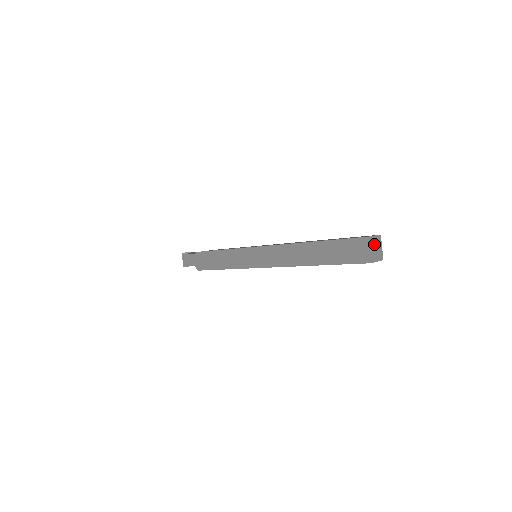
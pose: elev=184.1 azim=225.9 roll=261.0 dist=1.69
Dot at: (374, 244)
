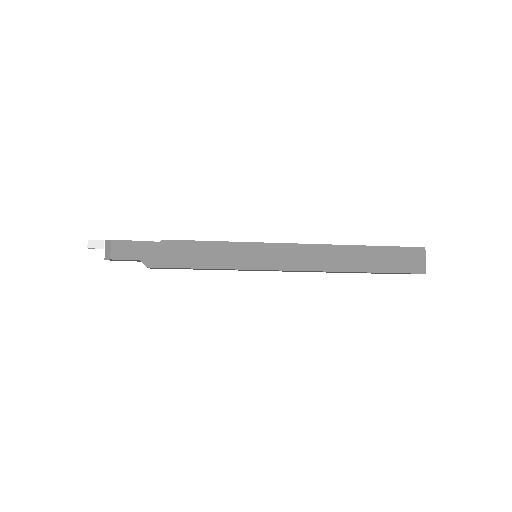
Dot at: occluded
